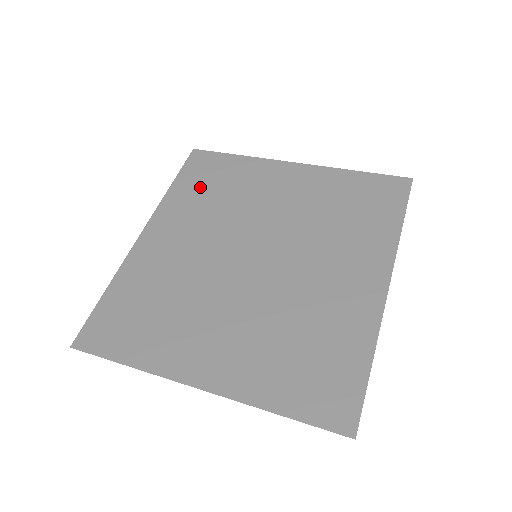
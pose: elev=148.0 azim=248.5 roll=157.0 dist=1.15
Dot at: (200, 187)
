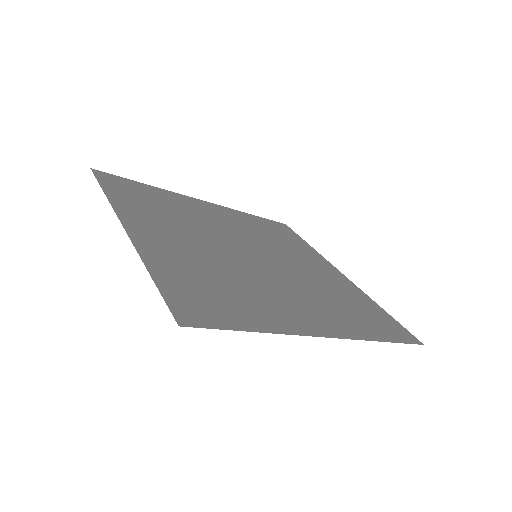
Dot at: (266, 227)
